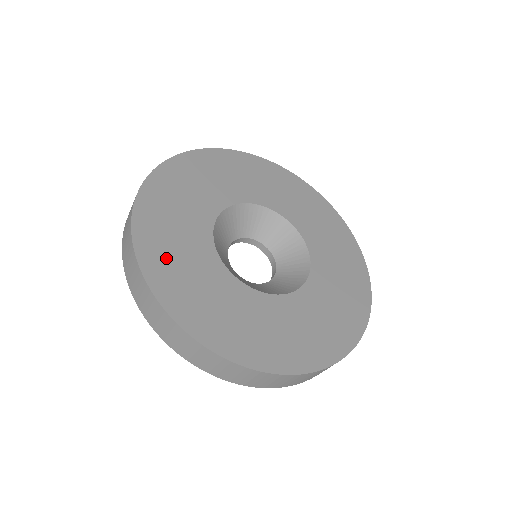
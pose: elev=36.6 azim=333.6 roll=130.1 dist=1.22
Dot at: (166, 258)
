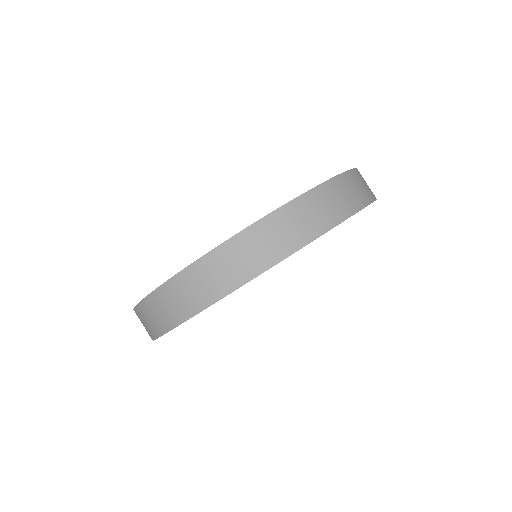
Dot at: occluded
